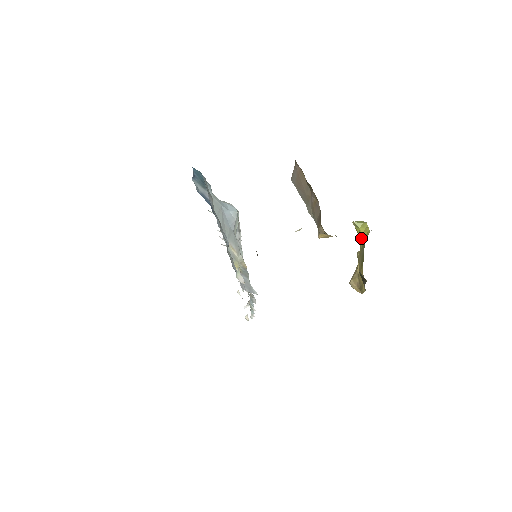
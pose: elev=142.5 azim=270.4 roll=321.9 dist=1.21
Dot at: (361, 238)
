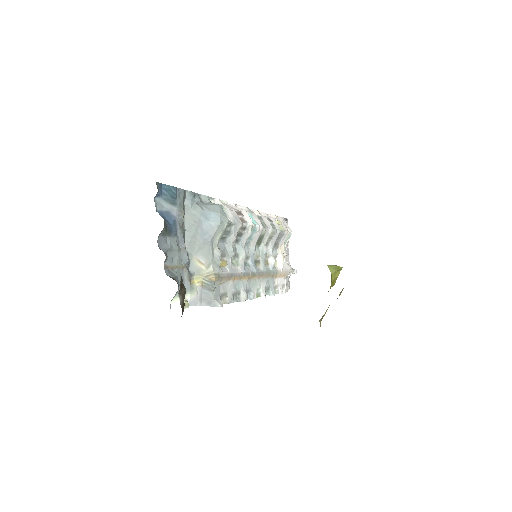
Dot at: (331, 285)
